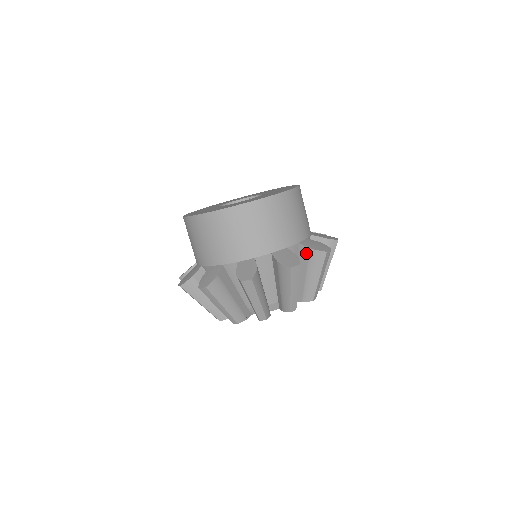
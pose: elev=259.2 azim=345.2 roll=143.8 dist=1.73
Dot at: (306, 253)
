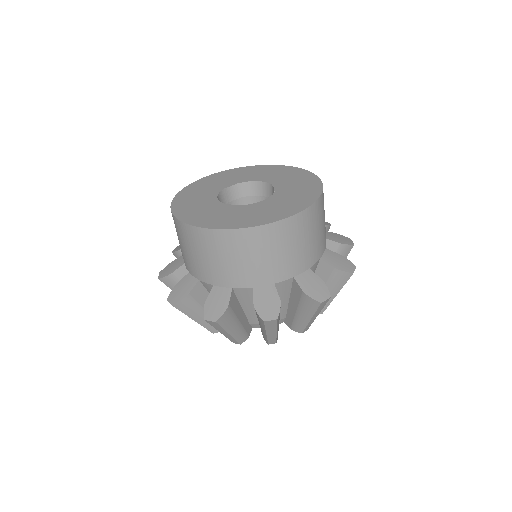
Dot at: (334, 249)
